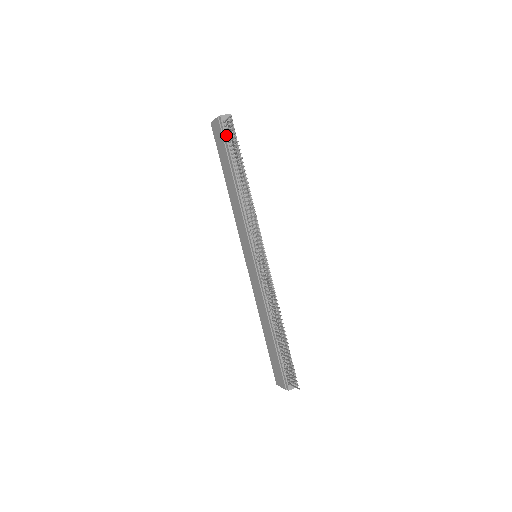
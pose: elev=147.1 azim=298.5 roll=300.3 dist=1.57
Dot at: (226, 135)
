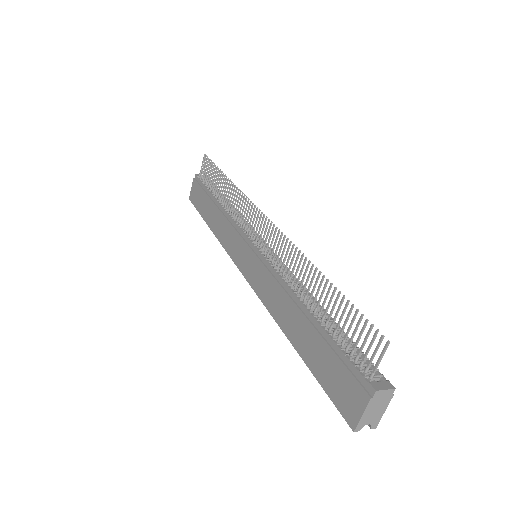
Dot at: occluded
